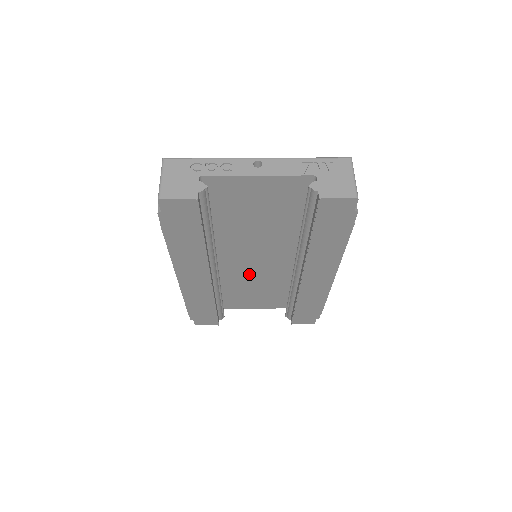
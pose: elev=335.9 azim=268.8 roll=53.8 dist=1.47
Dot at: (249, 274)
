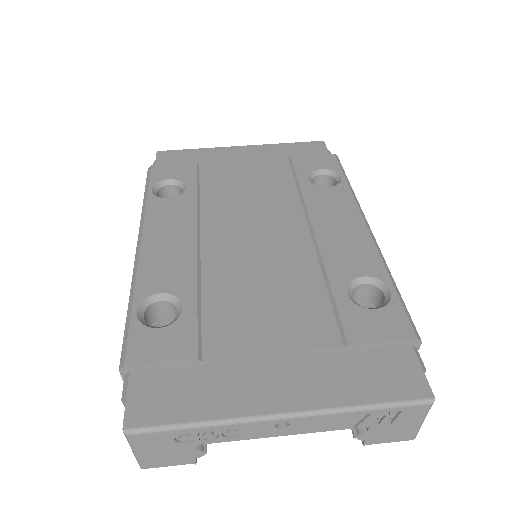
Dot at: occluded
